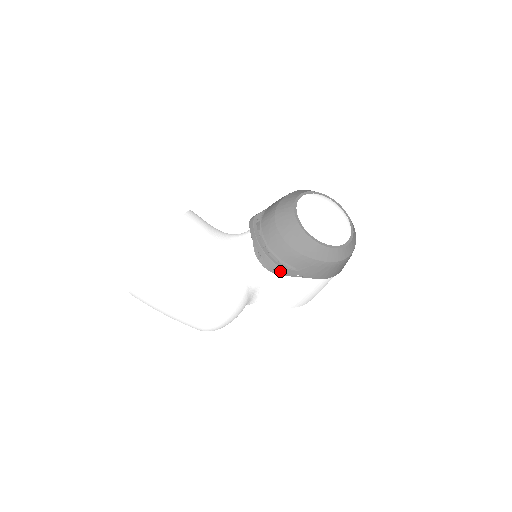
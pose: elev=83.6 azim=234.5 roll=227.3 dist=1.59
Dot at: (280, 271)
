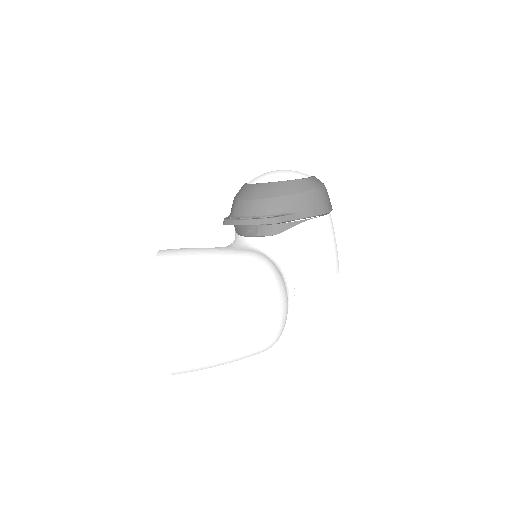
Dot at: (282, 222)
